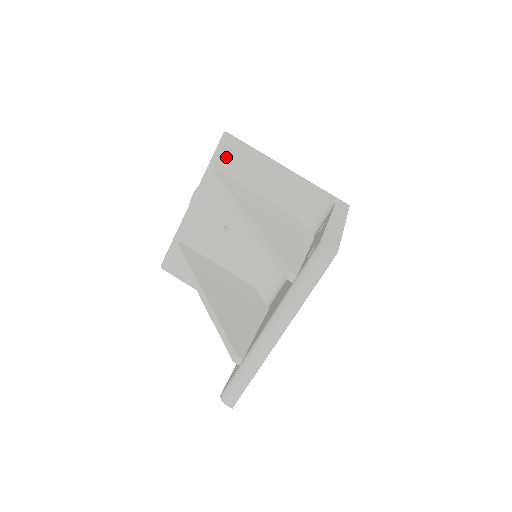
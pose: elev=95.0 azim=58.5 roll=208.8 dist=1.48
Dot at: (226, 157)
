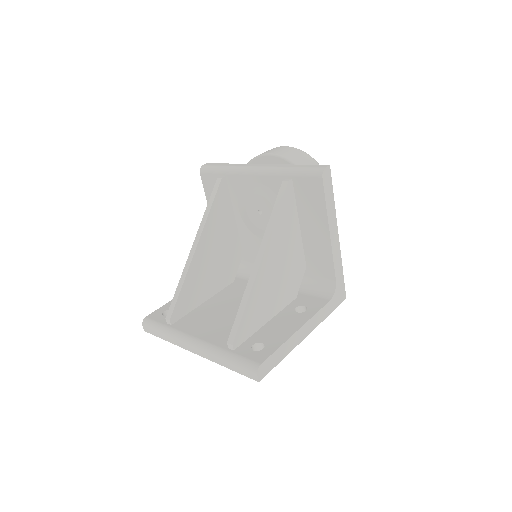
Dot at: (307, 184)
